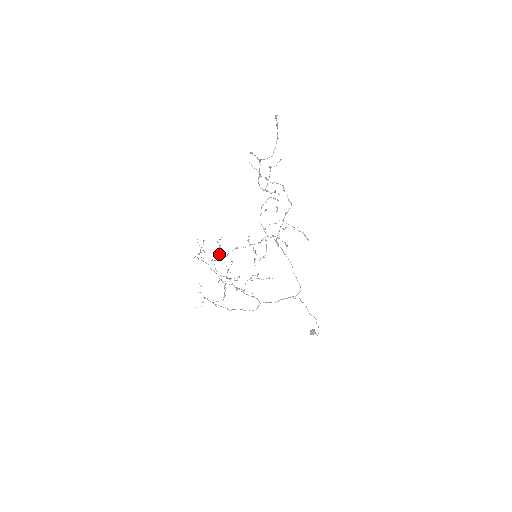
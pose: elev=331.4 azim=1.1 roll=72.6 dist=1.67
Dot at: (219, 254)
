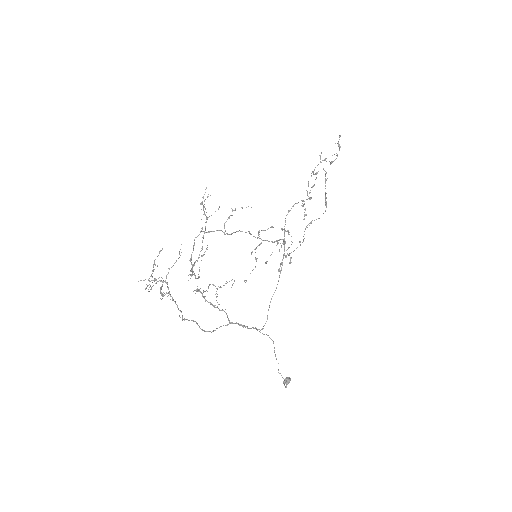
Dot at: occluded
